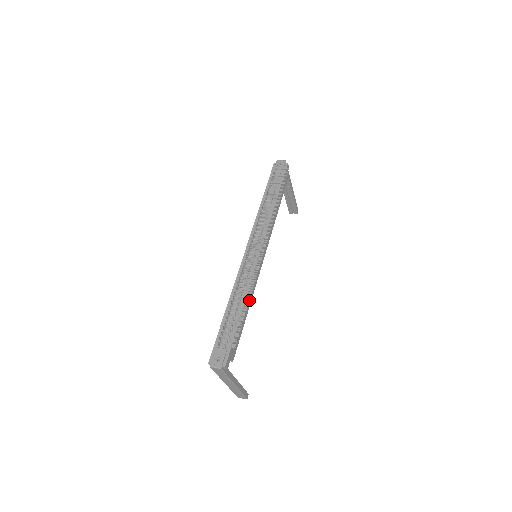
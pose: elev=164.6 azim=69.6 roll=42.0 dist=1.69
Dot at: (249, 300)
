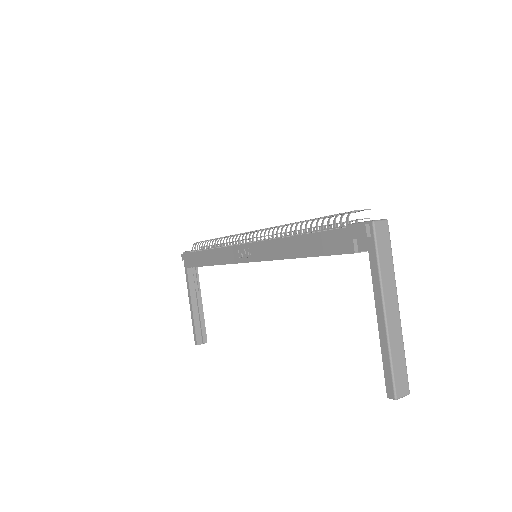
Dot at: occluded
